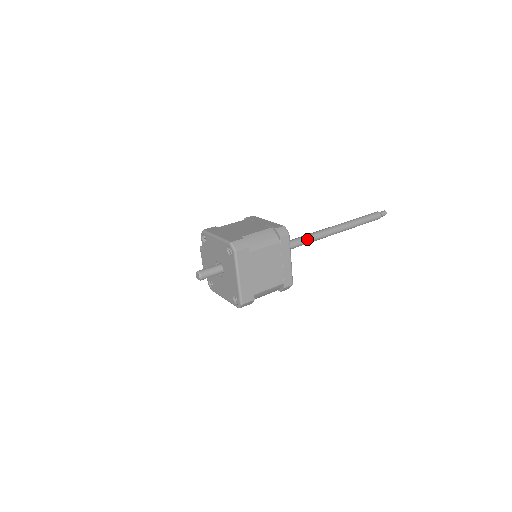
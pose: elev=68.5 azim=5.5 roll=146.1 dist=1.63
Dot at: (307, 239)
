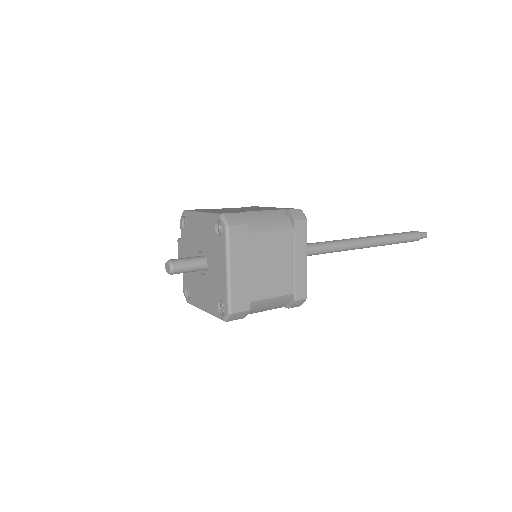
Dot at: (327, 246)
